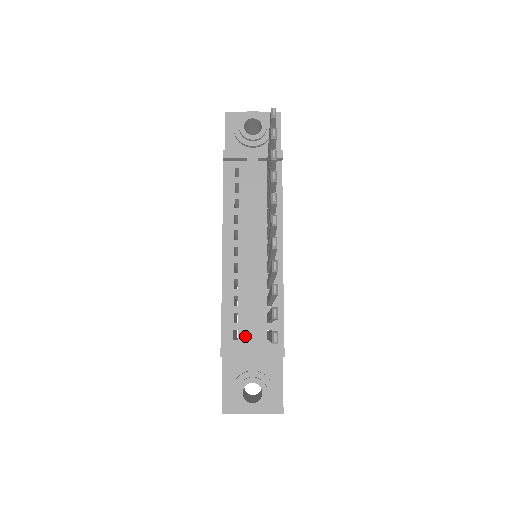
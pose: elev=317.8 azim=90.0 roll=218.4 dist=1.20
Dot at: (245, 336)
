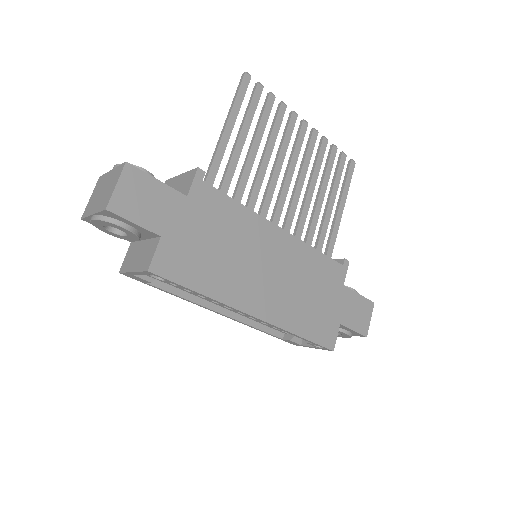
Dot at: occluded
